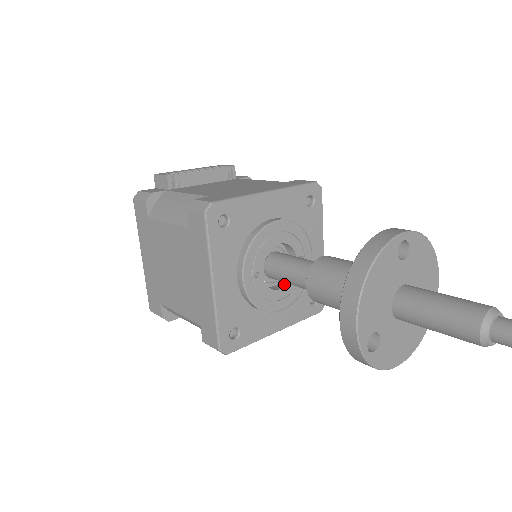
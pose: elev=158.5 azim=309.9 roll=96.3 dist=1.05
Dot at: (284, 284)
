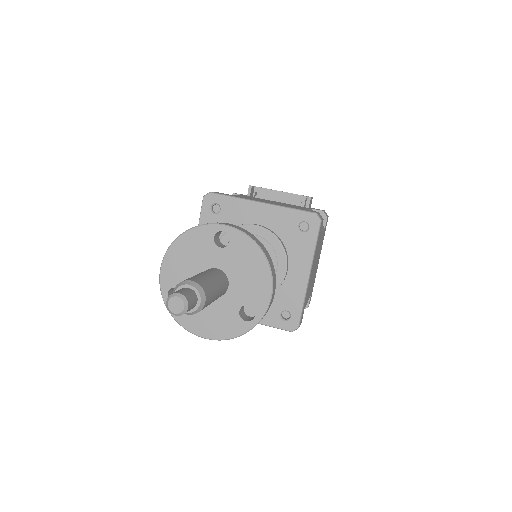
Dot at: occluded
